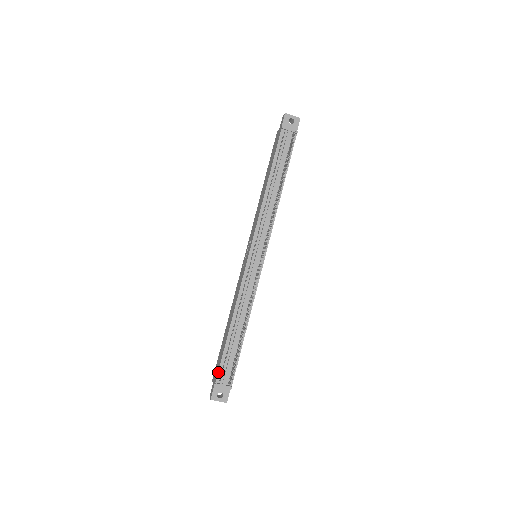
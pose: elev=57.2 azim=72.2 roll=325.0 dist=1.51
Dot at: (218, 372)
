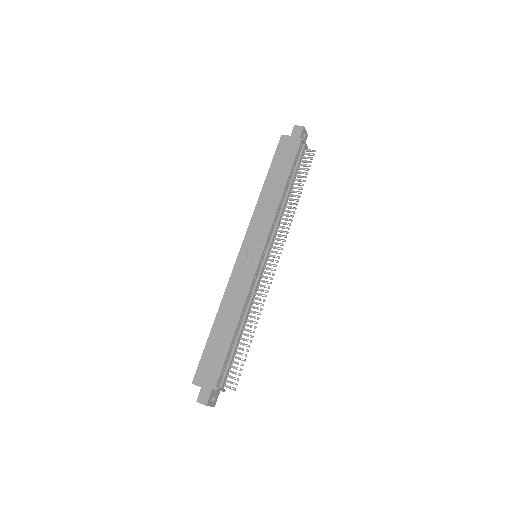
Dot at: (220, 376)
